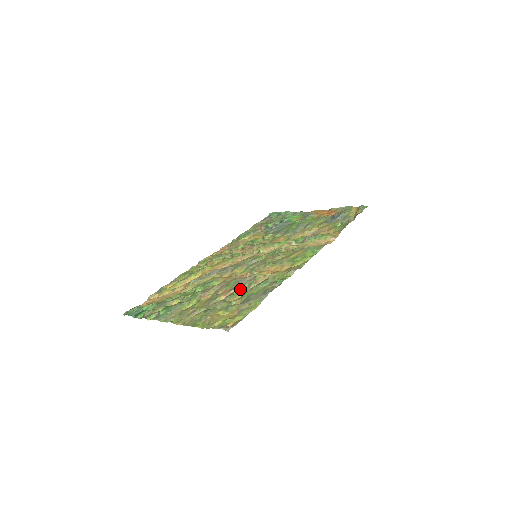
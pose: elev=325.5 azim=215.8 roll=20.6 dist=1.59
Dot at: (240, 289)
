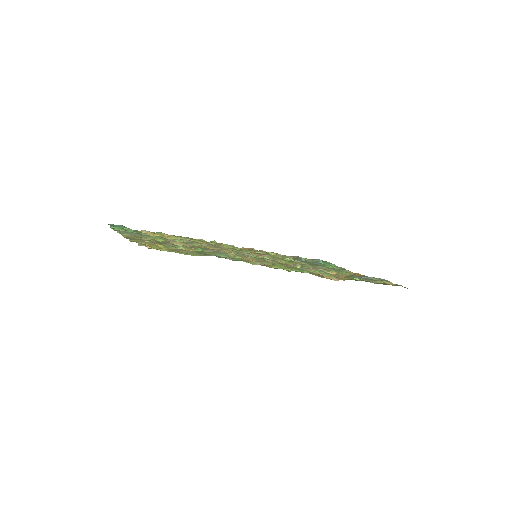
Dot at: (202, 249)
